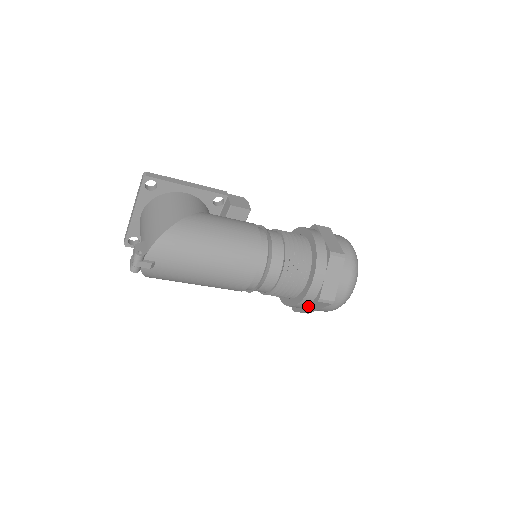
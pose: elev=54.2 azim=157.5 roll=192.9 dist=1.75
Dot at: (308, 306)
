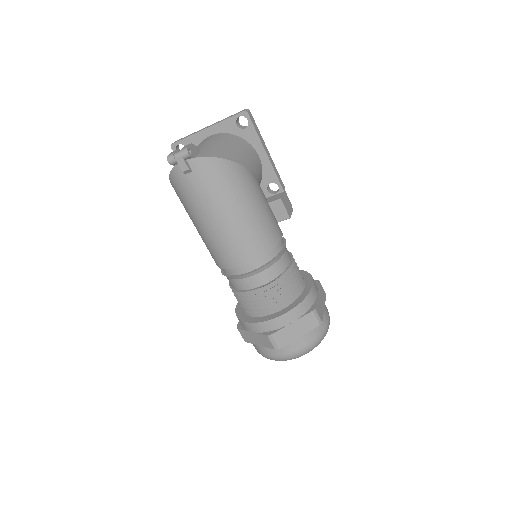
Dot at: (254, 333)
